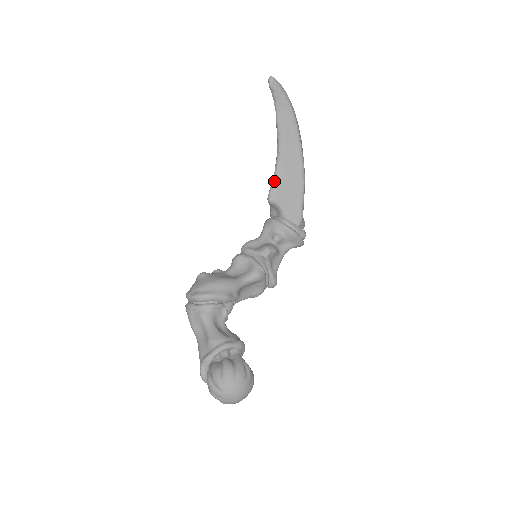
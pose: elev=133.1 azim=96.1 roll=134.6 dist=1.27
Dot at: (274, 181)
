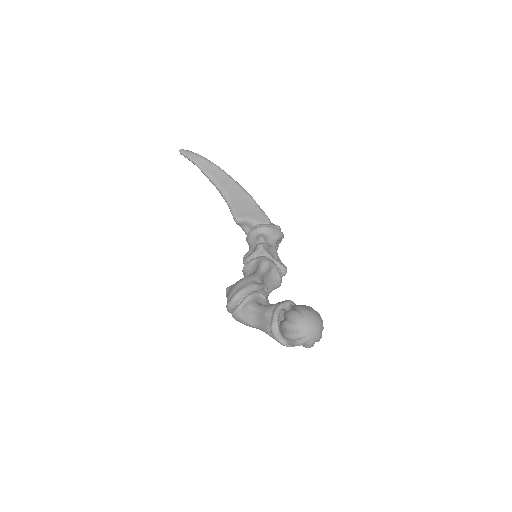
Dot at: (230, 208)
